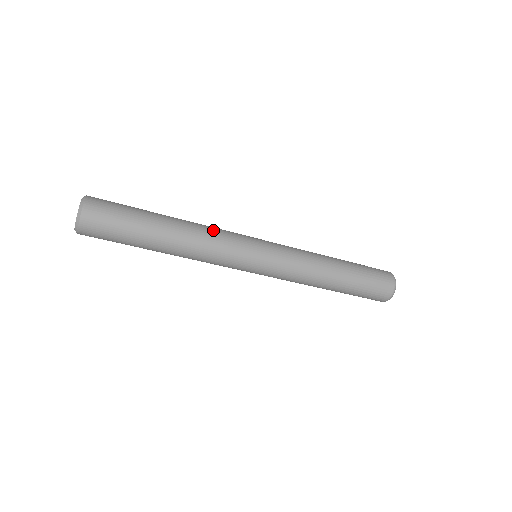
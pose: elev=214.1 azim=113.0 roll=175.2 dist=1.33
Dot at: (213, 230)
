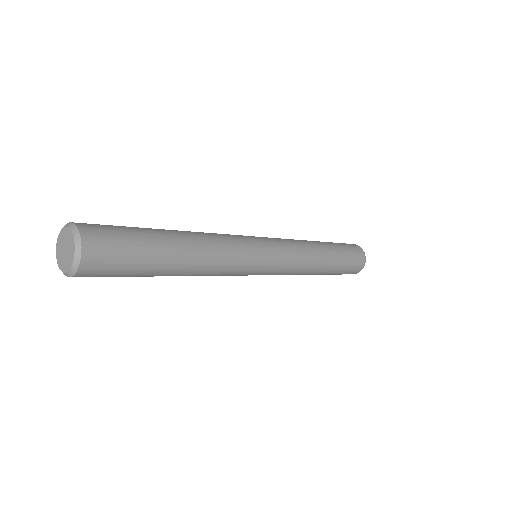
Dot at: (219, 235)
